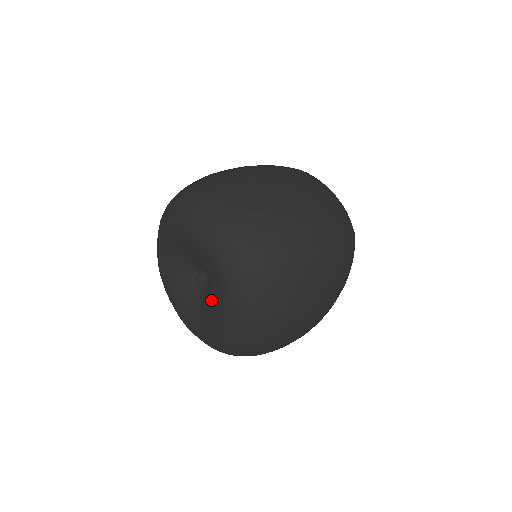
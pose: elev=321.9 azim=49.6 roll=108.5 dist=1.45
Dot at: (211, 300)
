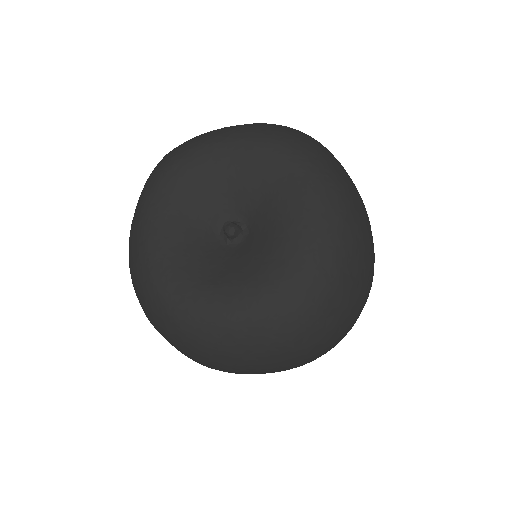
Dot at: (269, 221)
